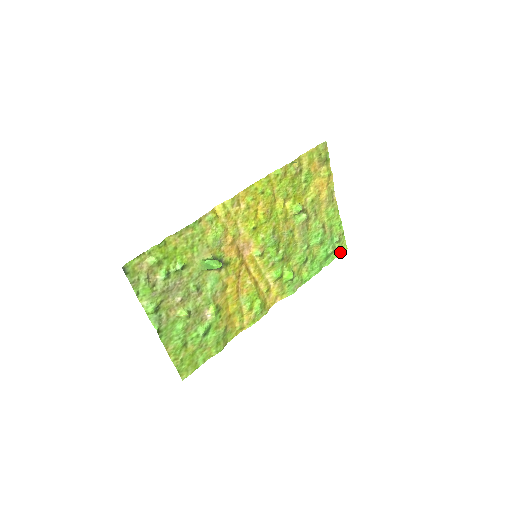
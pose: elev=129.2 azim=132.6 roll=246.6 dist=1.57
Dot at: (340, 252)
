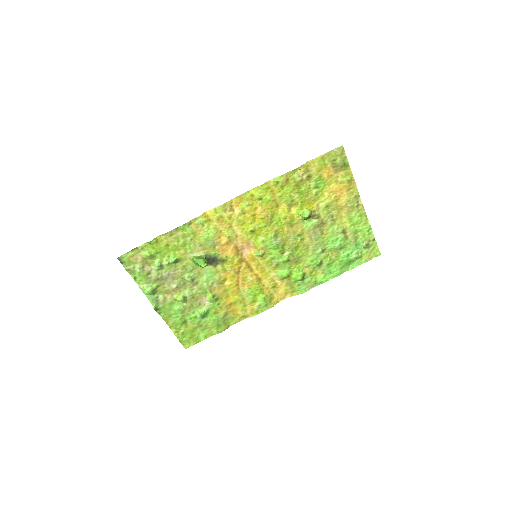
Dot at: (370, 258)
